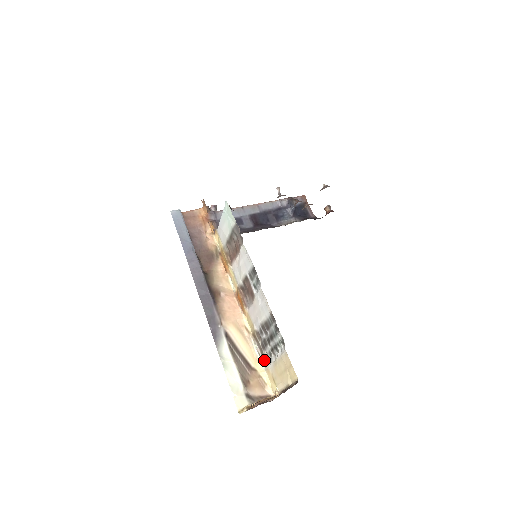
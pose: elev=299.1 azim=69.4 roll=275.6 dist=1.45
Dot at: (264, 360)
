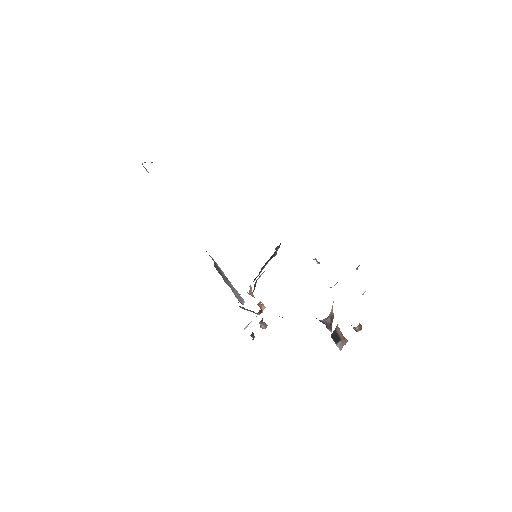
Dot at: occluded
